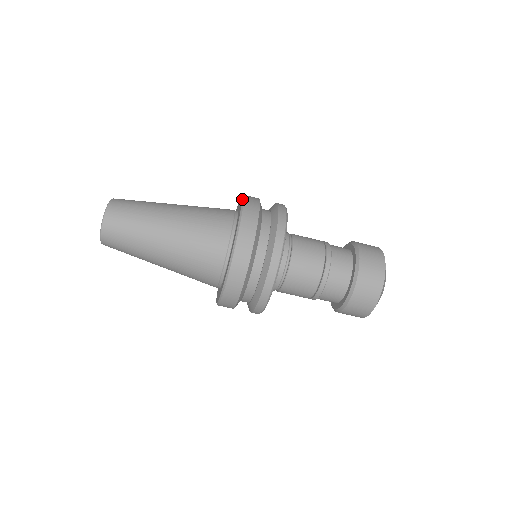
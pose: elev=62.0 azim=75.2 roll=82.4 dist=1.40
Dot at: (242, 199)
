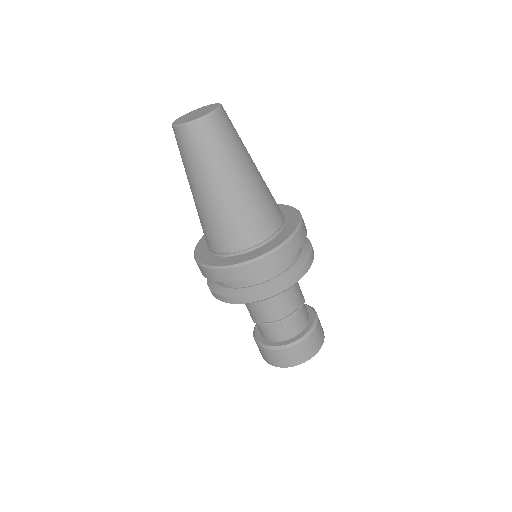
Dot at: (300, 213)
